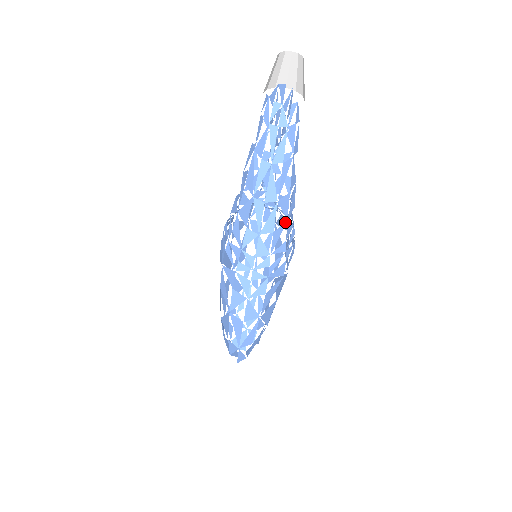
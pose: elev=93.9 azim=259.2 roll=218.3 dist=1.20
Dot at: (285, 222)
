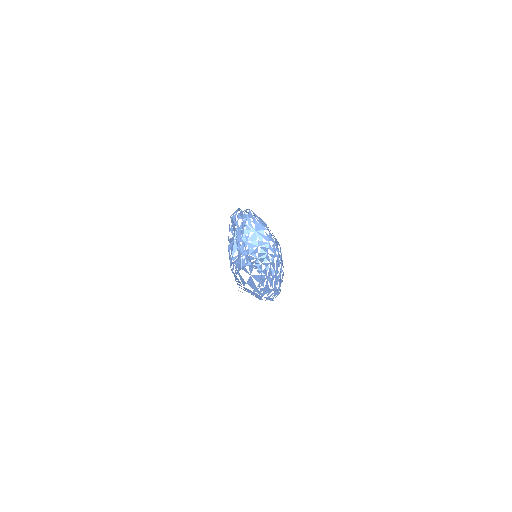
Dot at: (275, 277)
